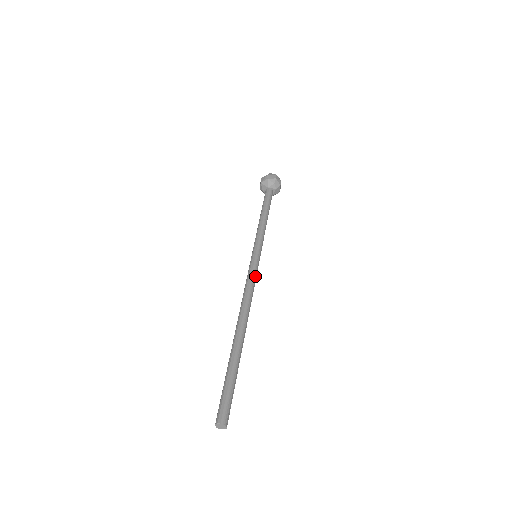
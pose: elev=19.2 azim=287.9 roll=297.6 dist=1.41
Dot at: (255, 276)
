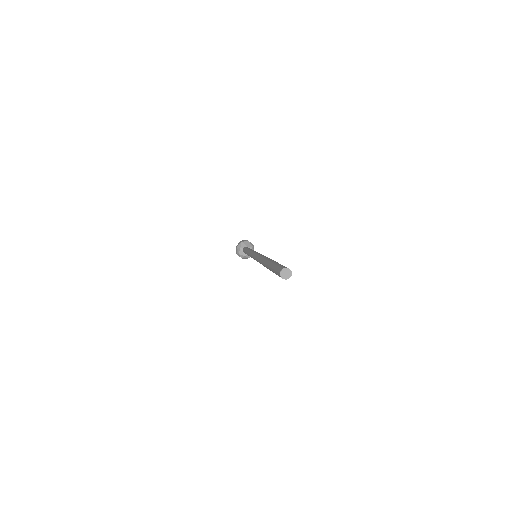
Dot at: occluded
